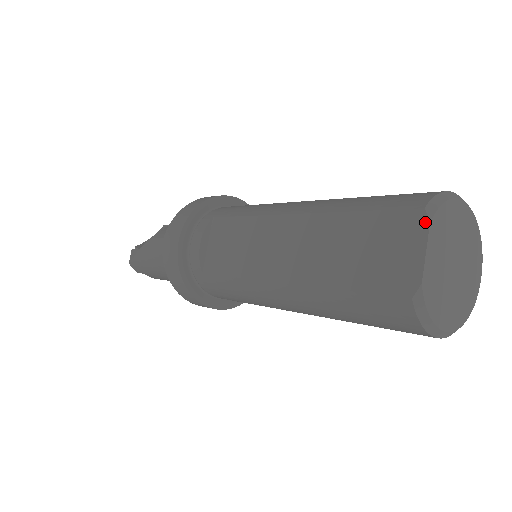
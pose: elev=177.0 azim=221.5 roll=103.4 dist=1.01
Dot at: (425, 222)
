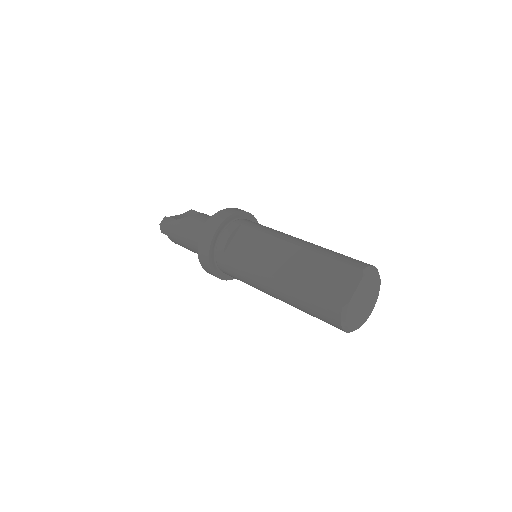
Dot at: (361, 276)
